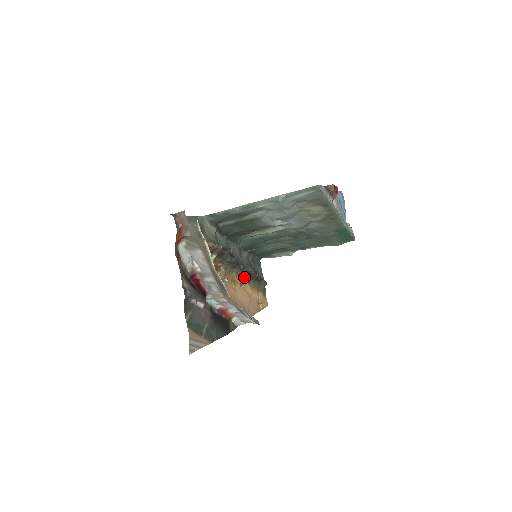
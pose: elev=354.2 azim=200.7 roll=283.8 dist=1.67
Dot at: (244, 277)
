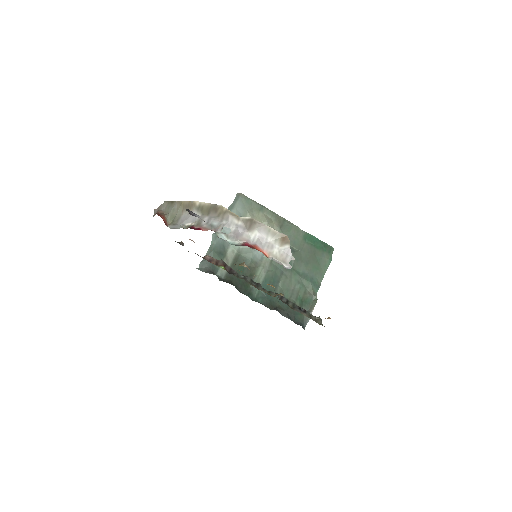
Dot at: occluded
